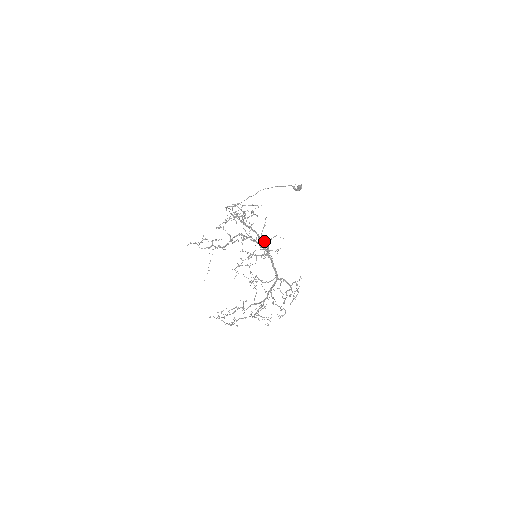
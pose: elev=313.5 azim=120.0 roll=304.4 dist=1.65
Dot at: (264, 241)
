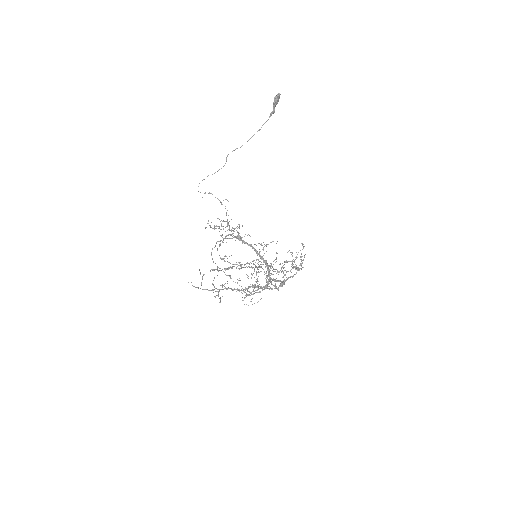
Dot at: (261, 258)
